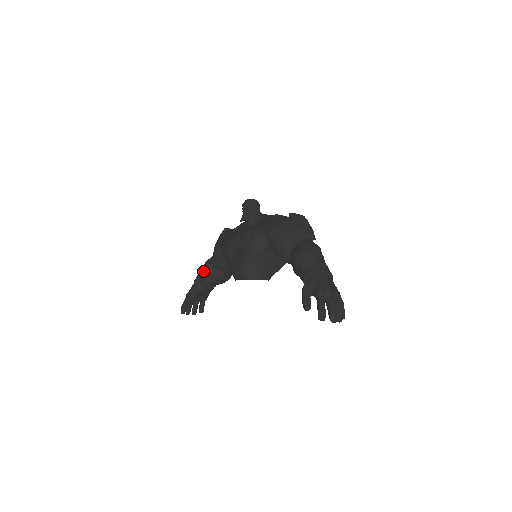
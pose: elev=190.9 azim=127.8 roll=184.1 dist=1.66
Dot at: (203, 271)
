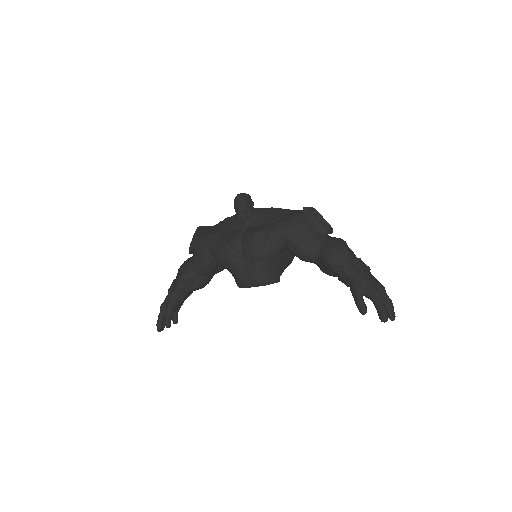
Dot at: (182, 280)
